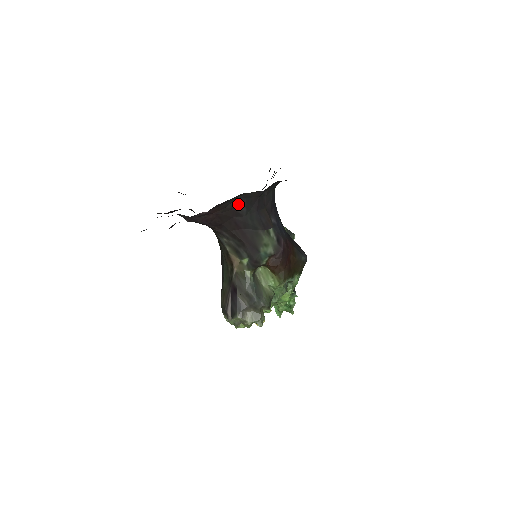
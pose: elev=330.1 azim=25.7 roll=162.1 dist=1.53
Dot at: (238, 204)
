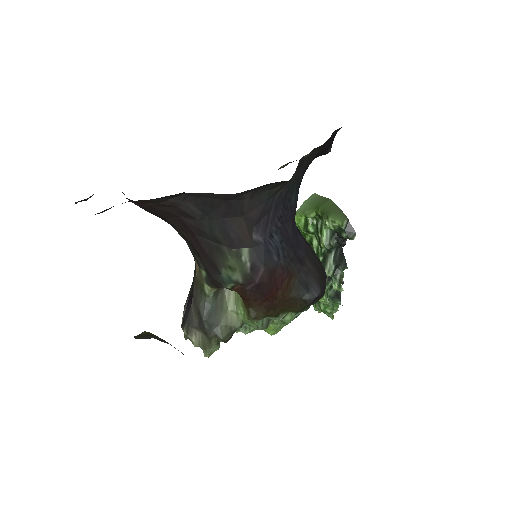
Dot at: (185, 202)
